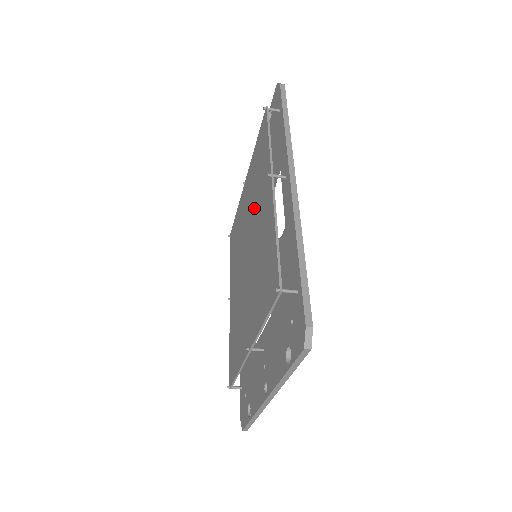
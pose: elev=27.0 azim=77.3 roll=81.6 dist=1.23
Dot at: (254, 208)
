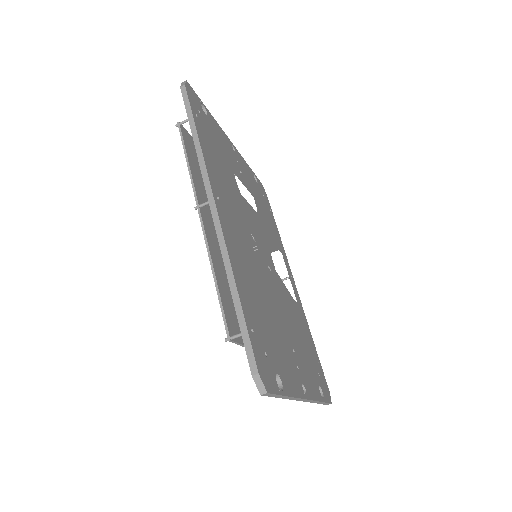
Dot at: occluded
